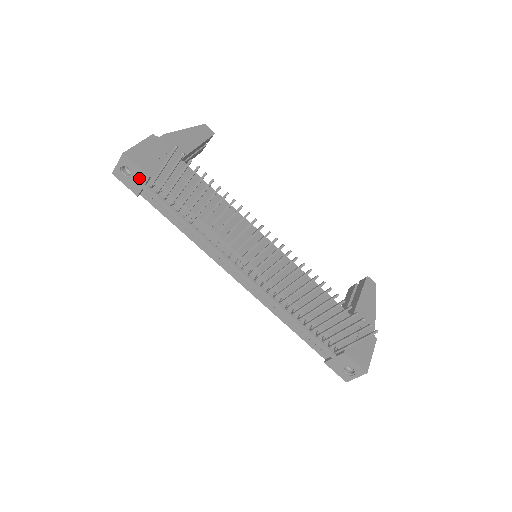
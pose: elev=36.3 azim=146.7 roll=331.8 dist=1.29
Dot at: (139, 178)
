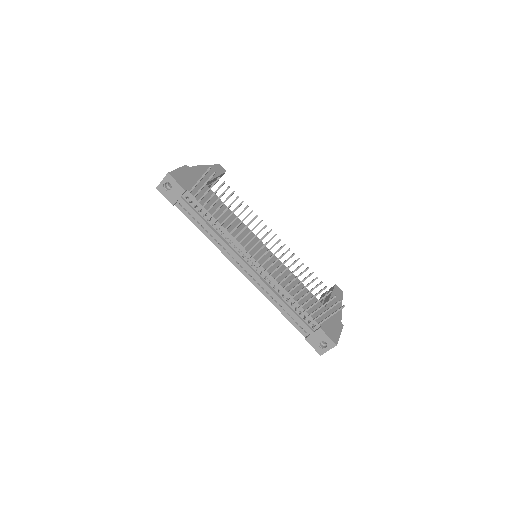
Dot at: (177, 191)
